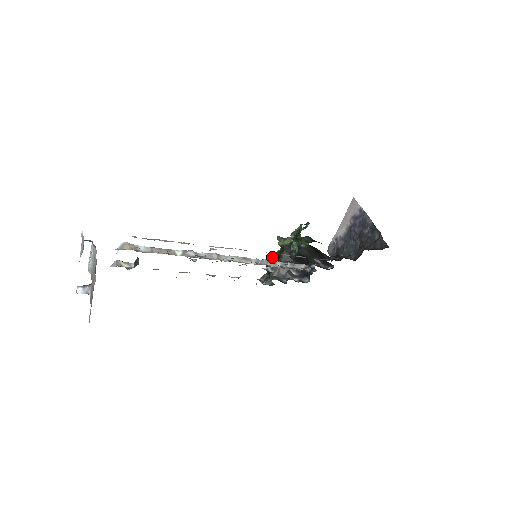
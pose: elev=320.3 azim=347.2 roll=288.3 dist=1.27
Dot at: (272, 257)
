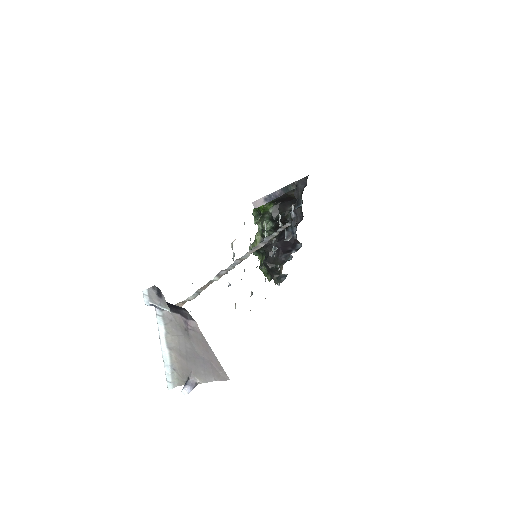
Dot at: occluded
